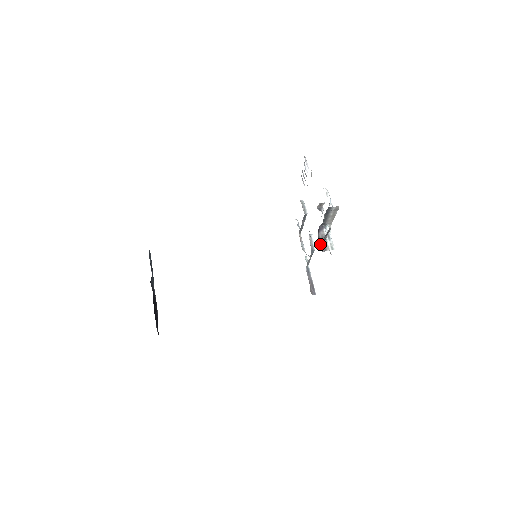
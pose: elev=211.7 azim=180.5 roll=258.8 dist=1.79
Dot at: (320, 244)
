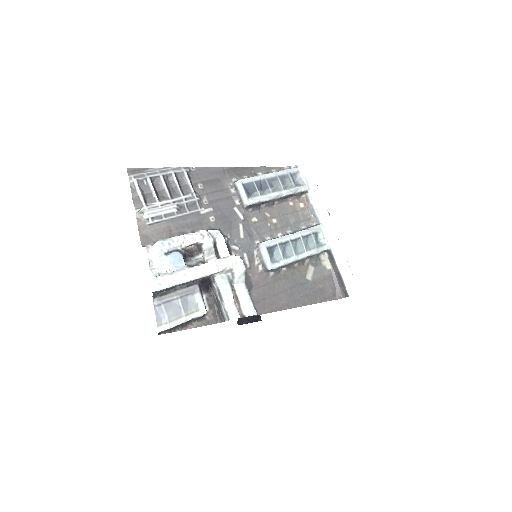
Dot at: (218, 308)
